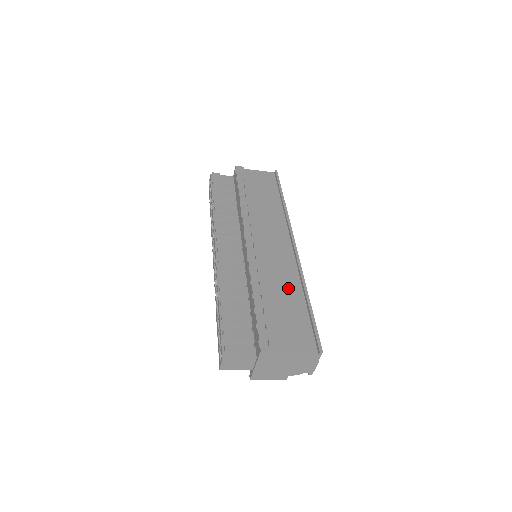
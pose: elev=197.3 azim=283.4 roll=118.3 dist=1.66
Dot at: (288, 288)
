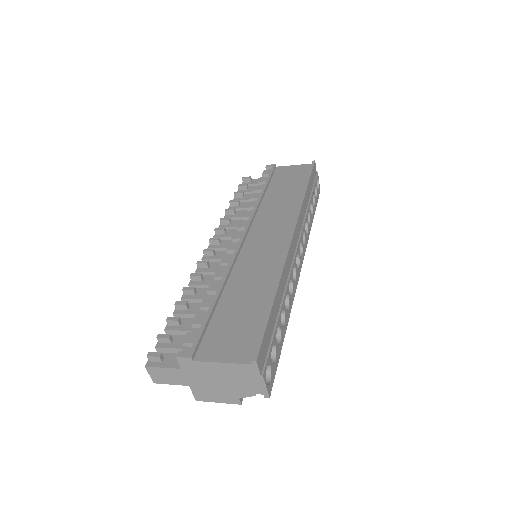
Dot at: (257, 285)
